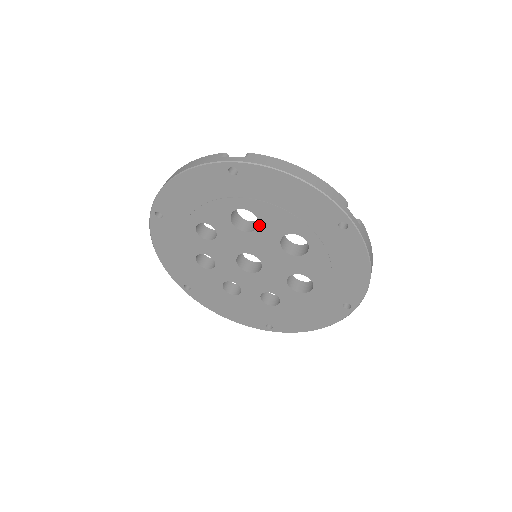
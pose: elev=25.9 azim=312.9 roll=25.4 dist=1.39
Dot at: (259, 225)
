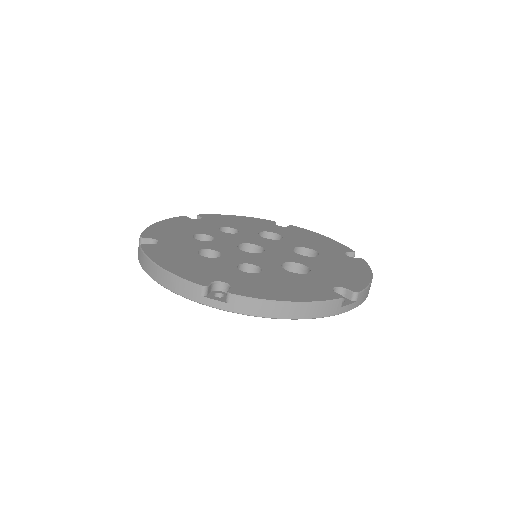
Dot at: occluded
